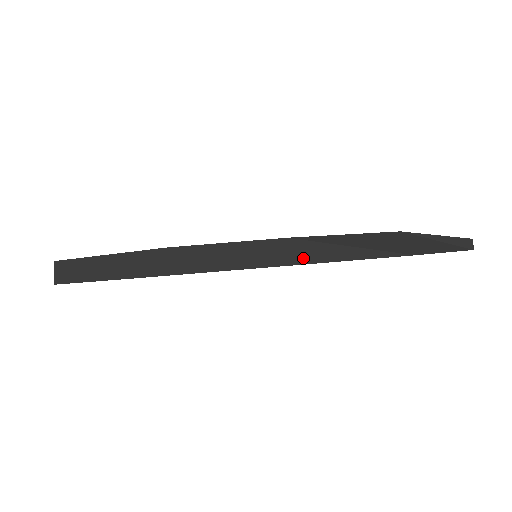
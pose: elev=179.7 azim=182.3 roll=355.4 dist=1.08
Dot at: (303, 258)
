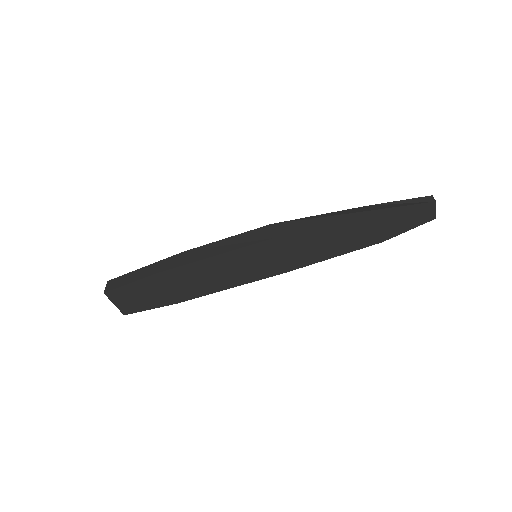
Dot at: (284, 232)
